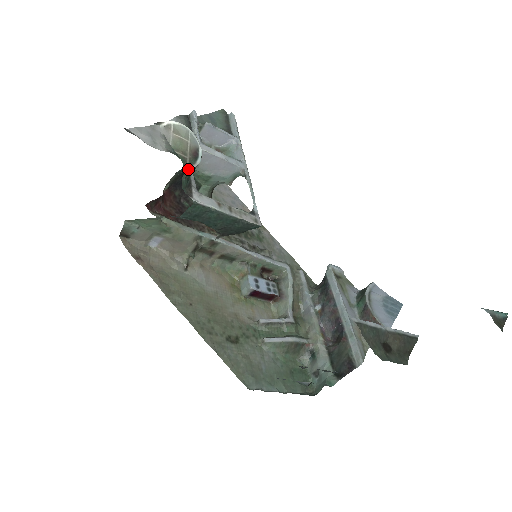
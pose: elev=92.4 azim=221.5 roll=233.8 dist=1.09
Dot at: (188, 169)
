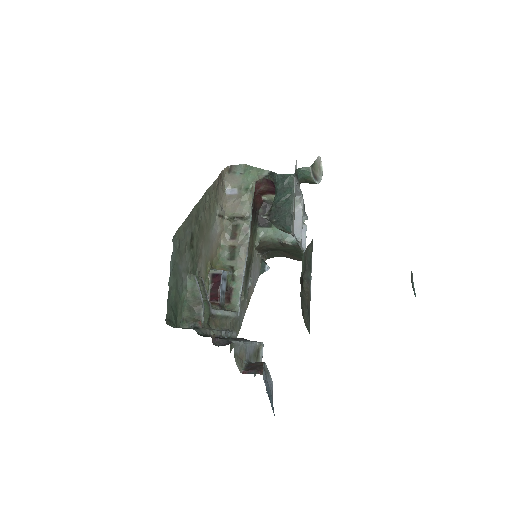
Dot at: (310, 168)
